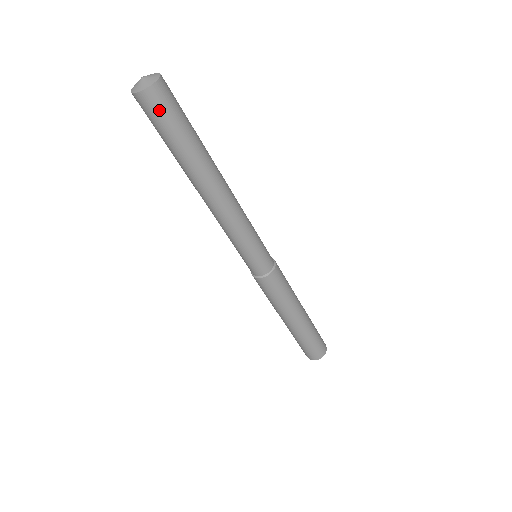
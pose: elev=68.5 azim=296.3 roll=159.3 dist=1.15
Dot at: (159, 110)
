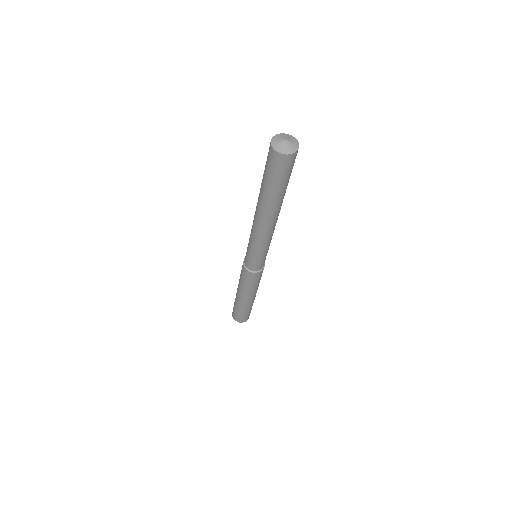
Dot at: (280, 168)
